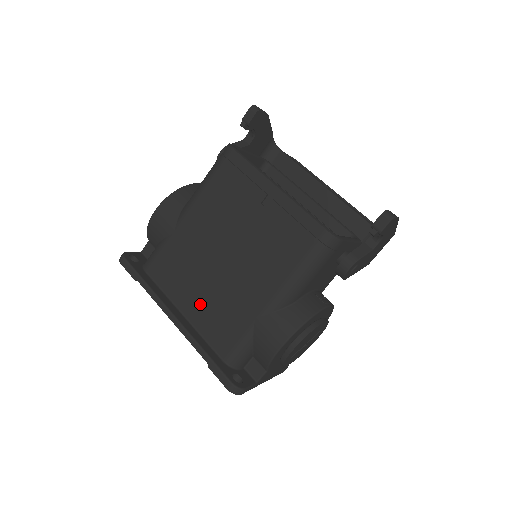
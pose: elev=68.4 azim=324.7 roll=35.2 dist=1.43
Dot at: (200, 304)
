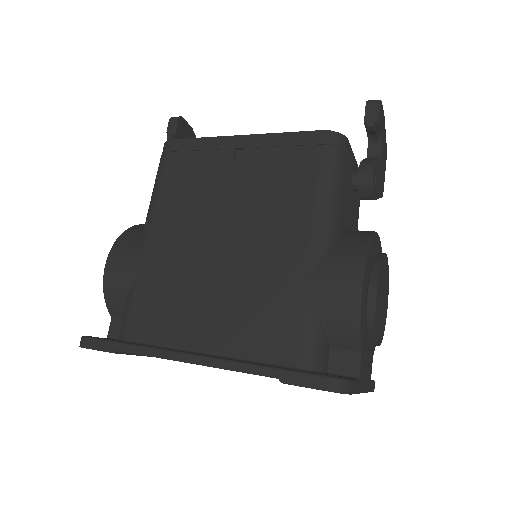
Dot at: (220, 321)
